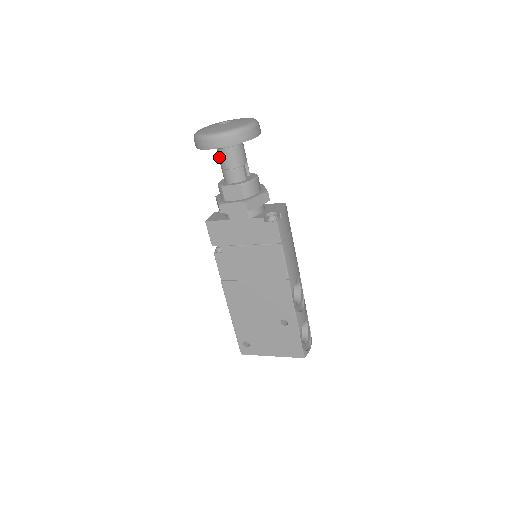
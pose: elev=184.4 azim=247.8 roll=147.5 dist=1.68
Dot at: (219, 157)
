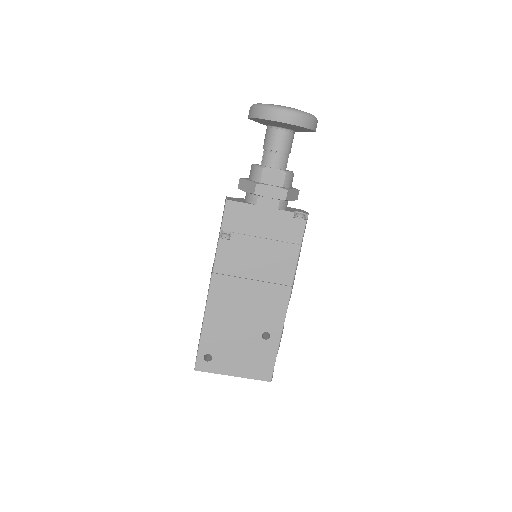
Dot at: (270, 137)
